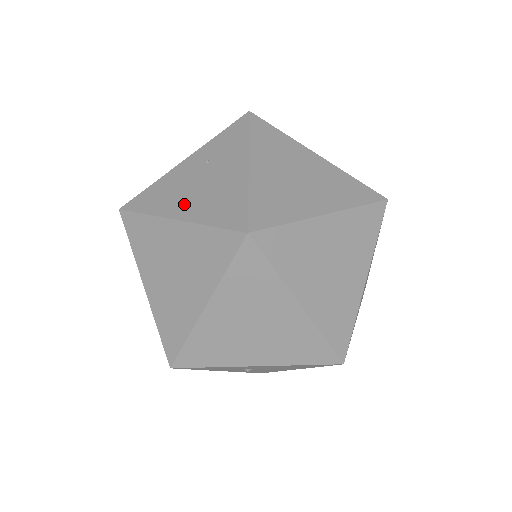
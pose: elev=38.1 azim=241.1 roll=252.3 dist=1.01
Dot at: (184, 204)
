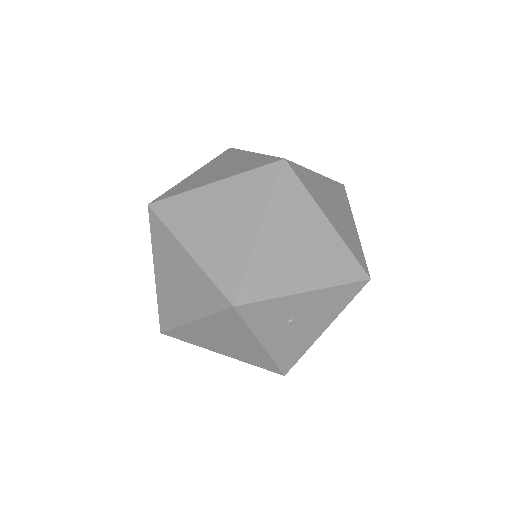
Dot at: (214, 177)
